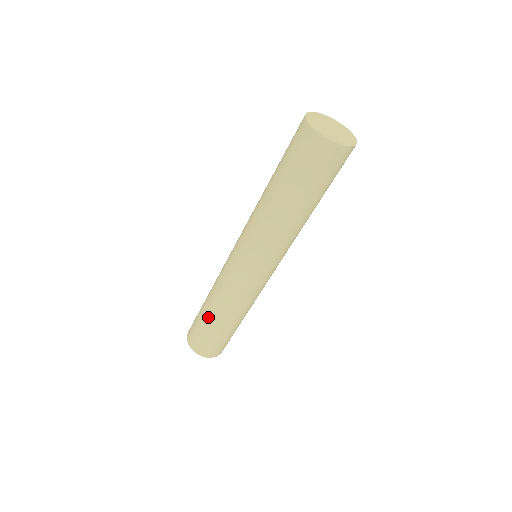
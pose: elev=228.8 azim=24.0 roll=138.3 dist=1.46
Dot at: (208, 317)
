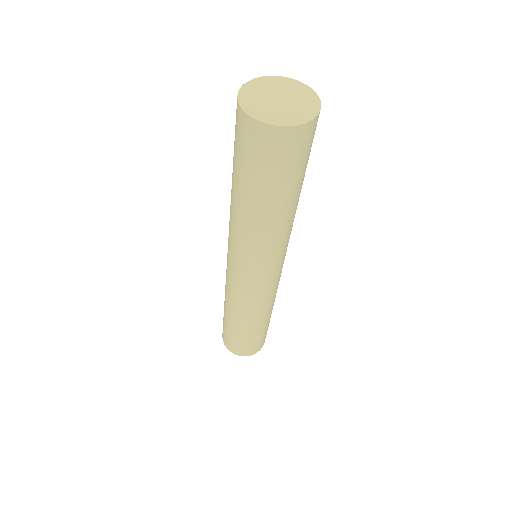
Dot at: (233, 326)
